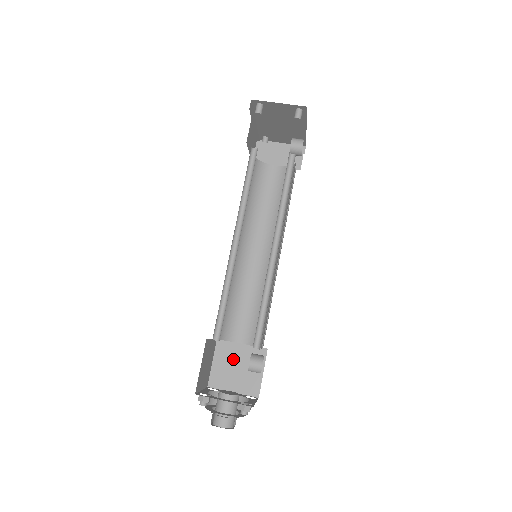
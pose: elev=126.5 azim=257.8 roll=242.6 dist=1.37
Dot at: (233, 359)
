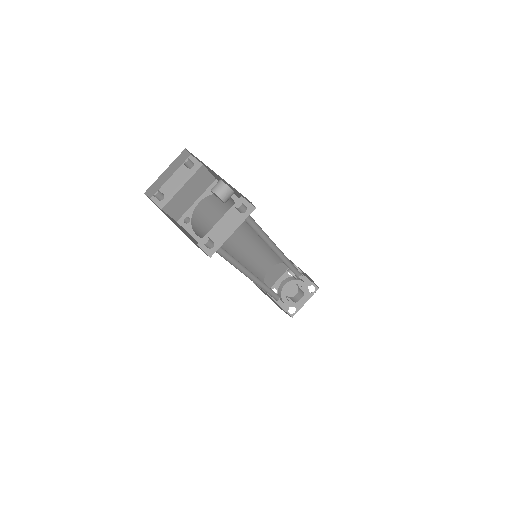
Dot at: (268, 275)
